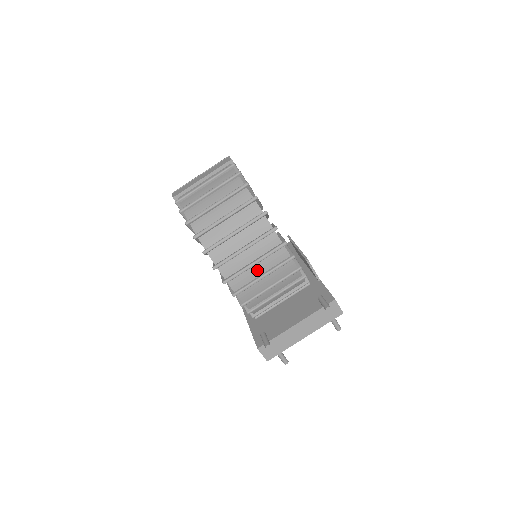
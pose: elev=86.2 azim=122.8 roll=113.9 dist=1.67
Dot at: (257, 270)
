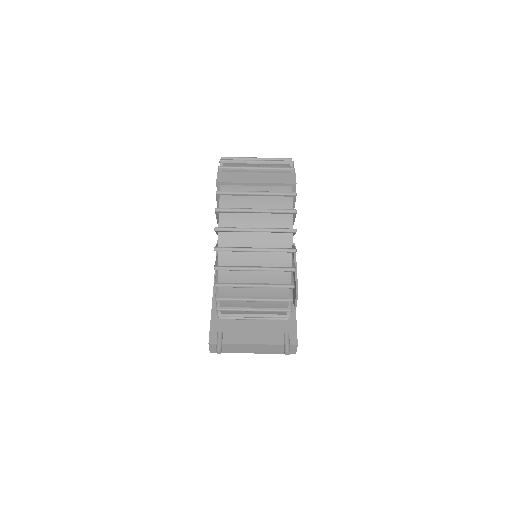
Dot at: (252, 304)
